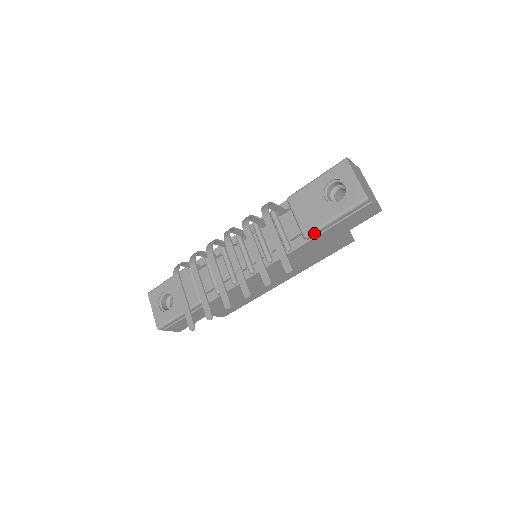
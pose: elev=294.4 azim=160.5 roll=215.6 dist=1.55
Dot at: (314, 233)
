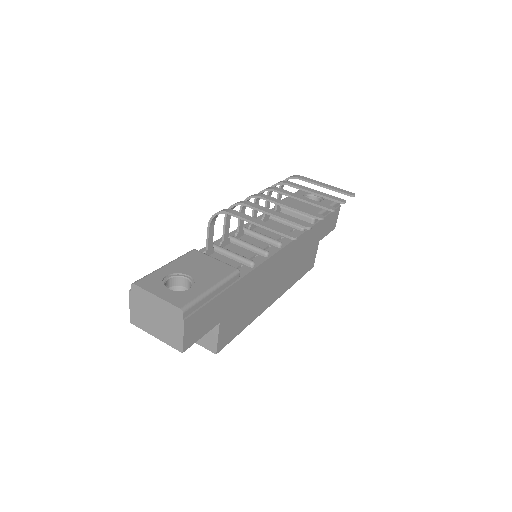
Dot at: occluded
